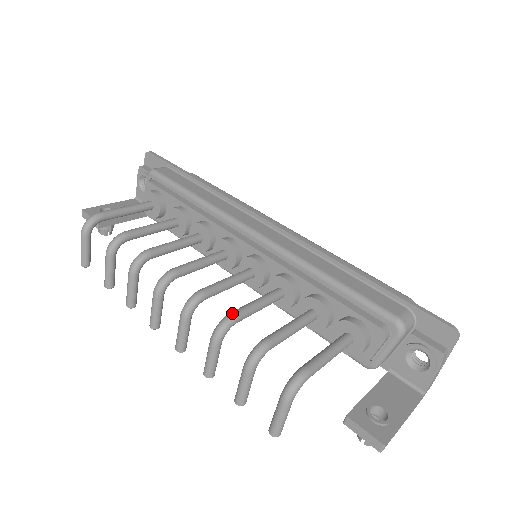
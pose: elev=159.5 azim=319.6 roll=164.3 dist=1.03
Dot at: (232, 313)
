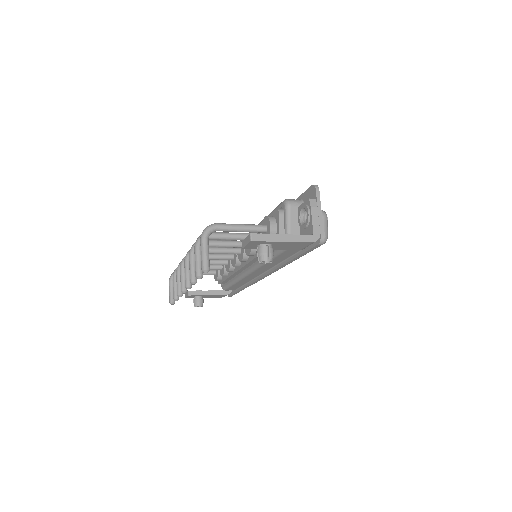
Dot at: occluded
